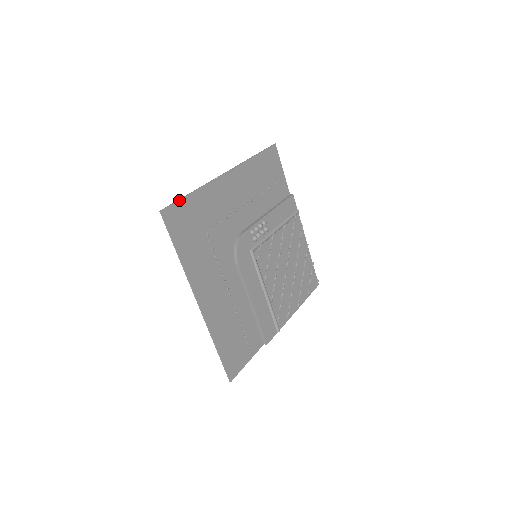
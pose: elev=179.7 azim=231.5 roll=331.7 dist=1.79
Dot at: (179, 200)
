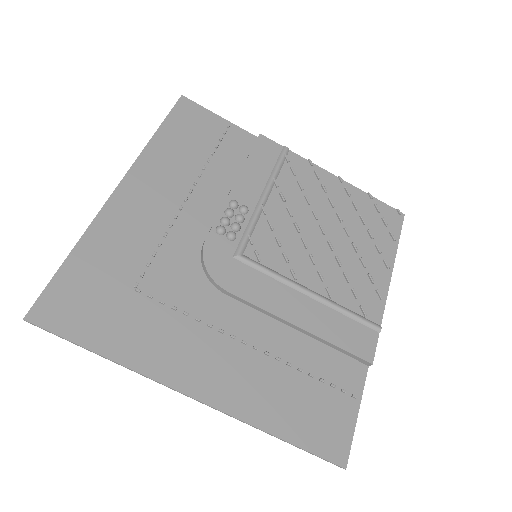
Dot at: (51, 281)
